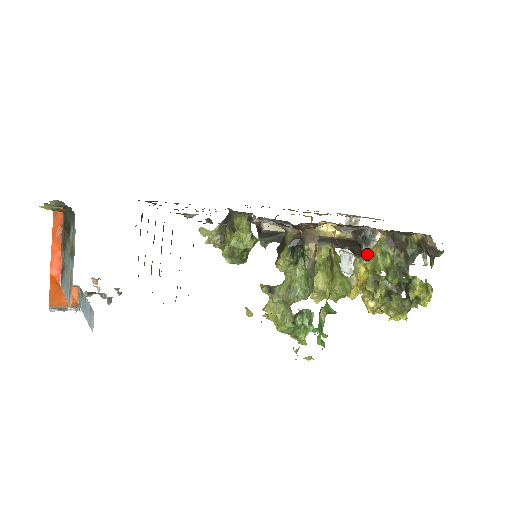
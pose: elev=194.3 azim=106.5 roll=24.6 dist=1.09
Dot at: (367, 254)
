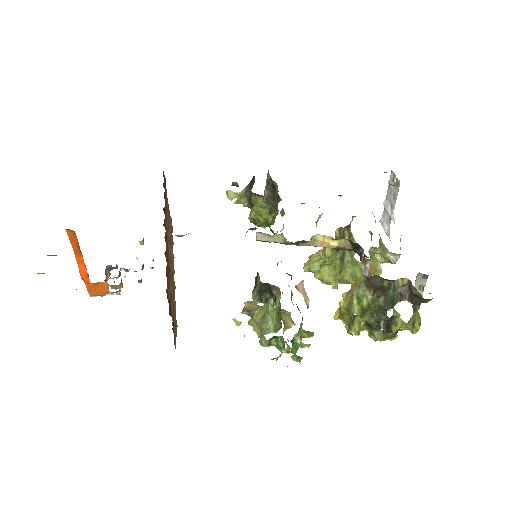
Dot at: (351, 285)
